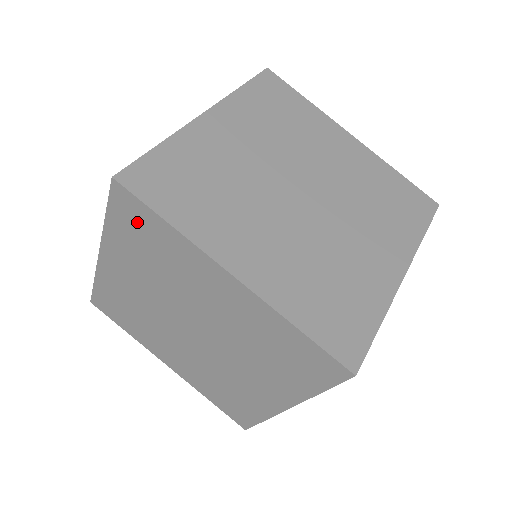
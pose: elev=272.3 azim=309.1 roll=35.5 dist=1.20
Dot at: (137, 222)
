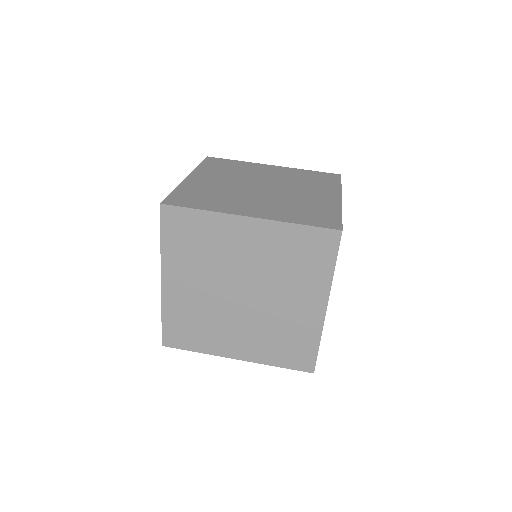
Dot at: (182, 226)
